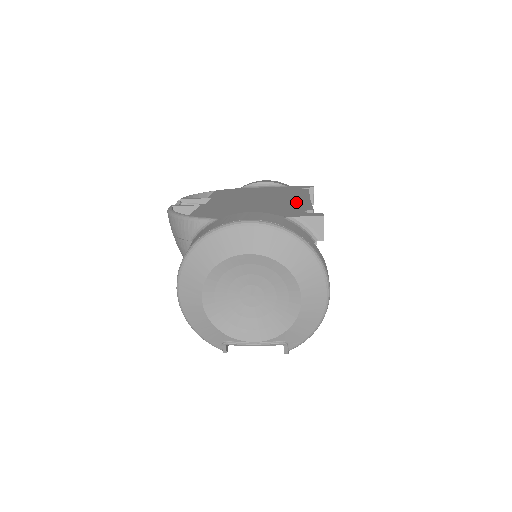
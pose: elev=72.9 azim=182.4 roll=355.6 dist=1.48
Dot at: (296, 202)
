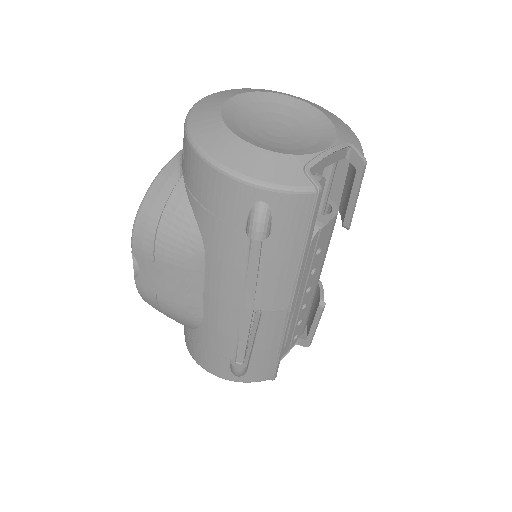
Dot at: occluded
